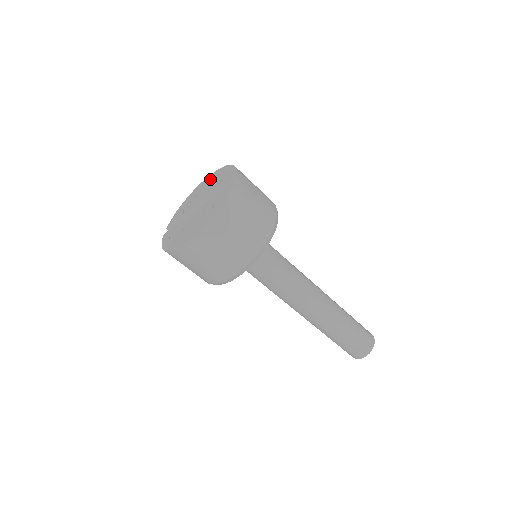
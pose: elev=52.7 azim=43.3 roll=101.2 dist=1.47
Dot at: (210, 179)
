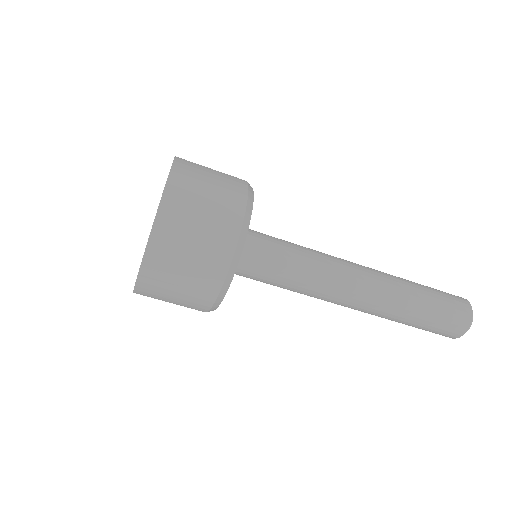
Dot at: occluded
